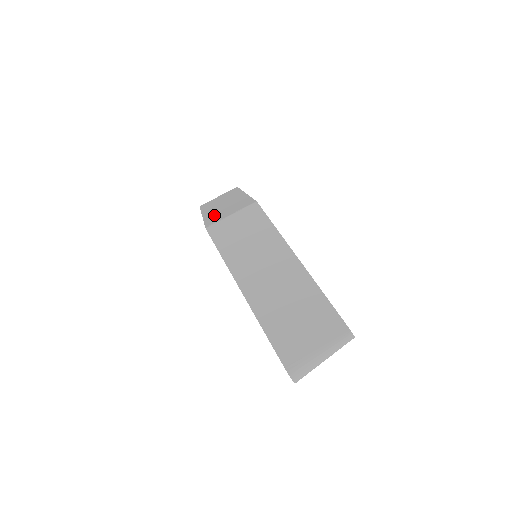
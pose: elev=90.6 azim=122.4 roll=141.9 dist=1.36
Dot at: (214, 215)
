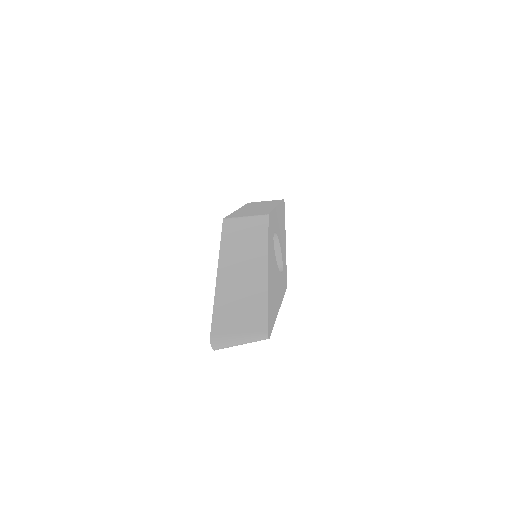
Dot at: (240, 212)
